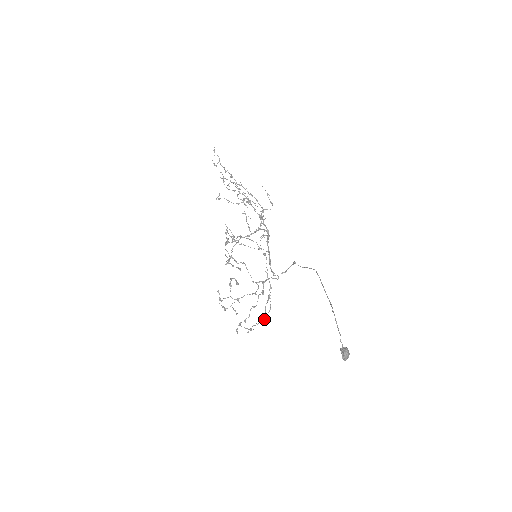
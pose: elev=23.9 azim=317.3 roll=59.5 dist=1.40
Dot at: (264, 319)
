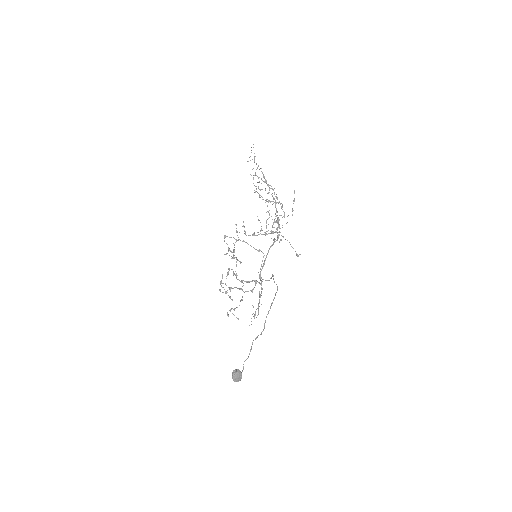
Dot at: (254, 314)
